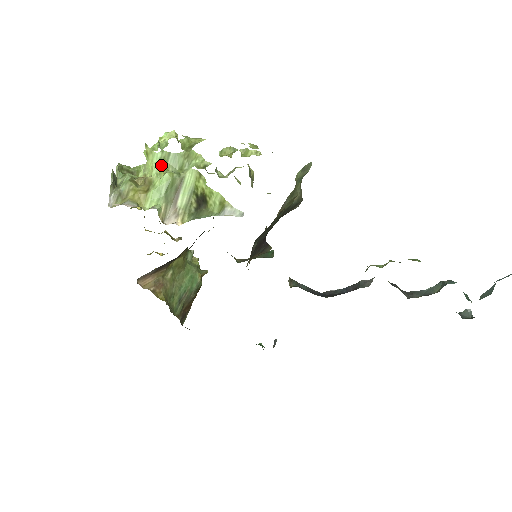
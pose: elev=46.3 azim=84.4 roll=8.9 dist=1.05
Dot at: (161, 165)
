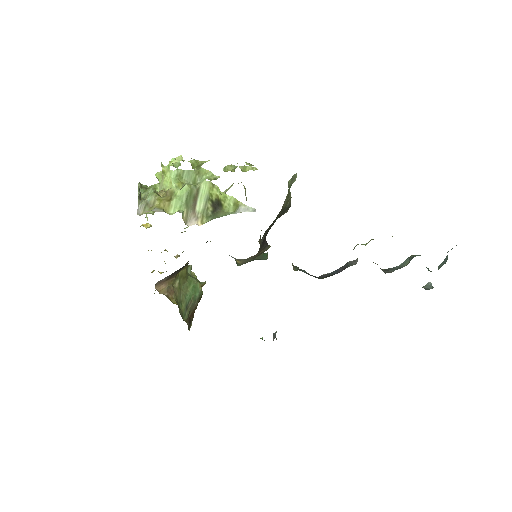
Dot at: (178, 180)
